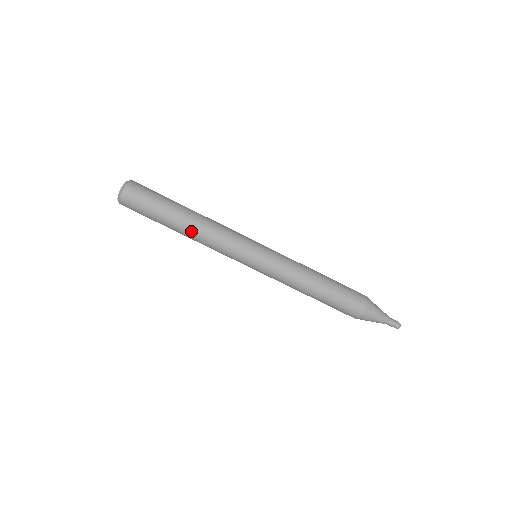
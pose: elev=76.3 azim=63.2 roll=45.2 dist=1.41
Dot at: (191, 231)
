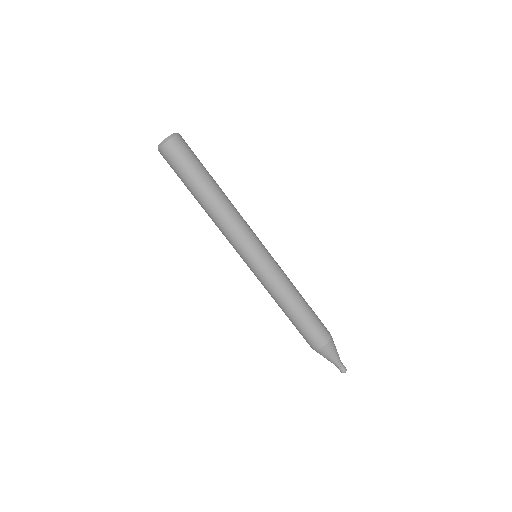
Dot at: (217, 203)
